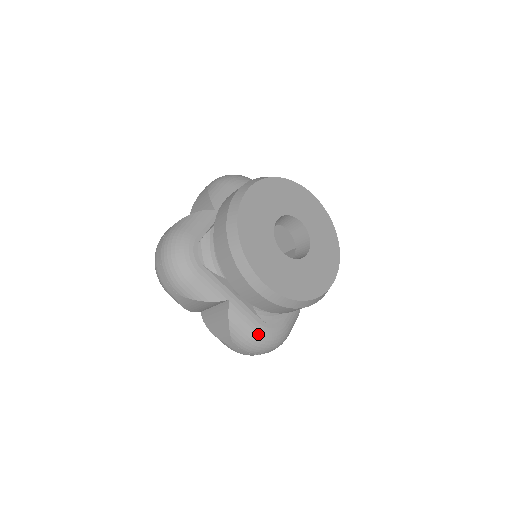
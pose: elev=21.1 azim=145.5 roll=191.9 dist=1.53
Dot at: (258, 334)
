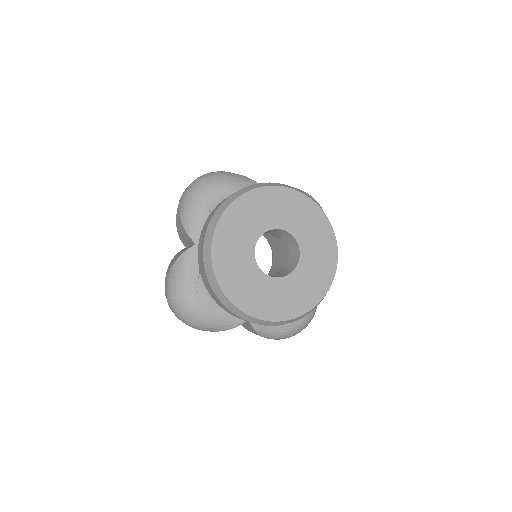
Dot at: (287, 329)
